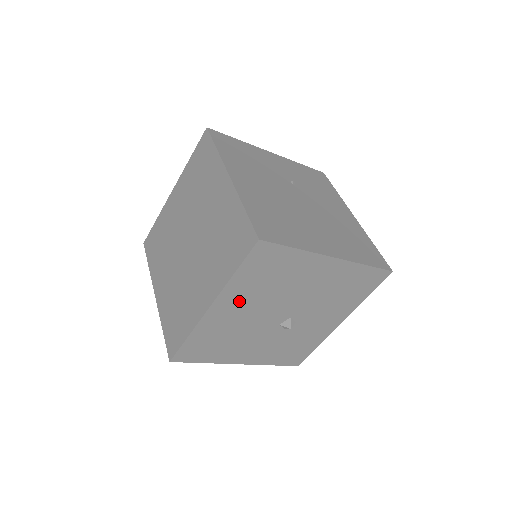
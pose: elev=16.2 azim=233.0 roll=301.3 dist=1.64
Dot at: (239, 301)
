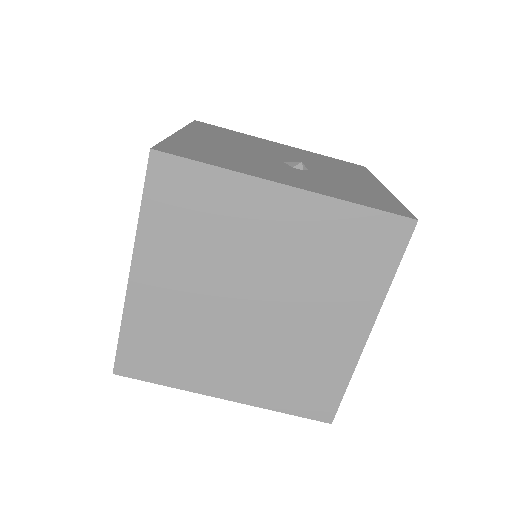
Dot at: occluded
